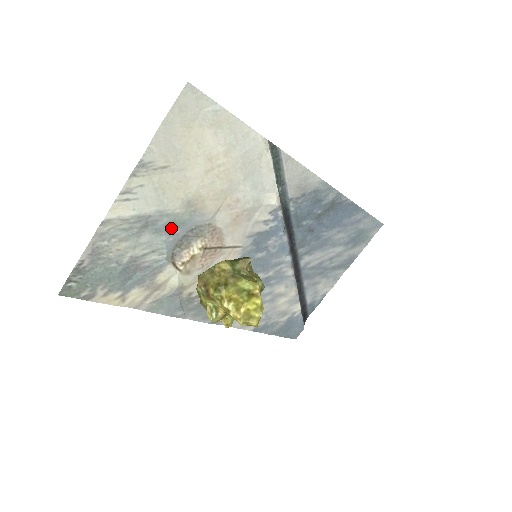
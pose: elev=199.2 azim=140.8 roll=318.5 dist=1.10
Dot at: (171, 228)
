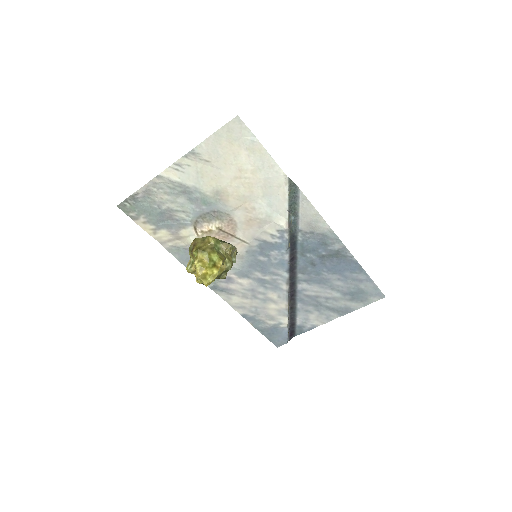
Dot at: (200, 202)
